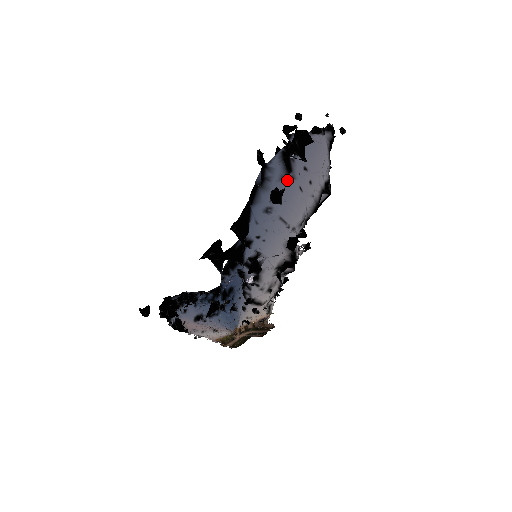
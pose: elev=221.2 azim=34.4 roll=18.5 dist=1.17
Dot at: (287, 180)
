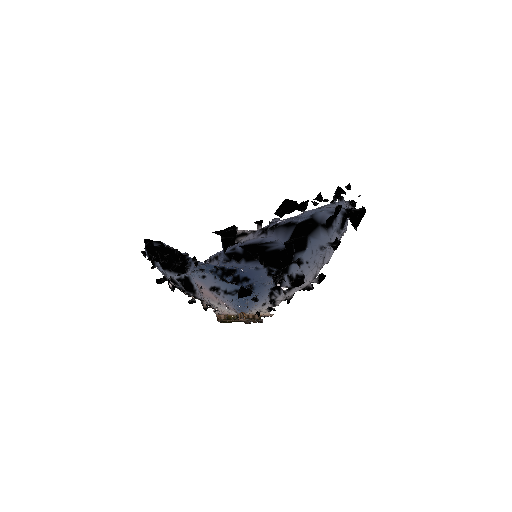
Dot at: occluded
